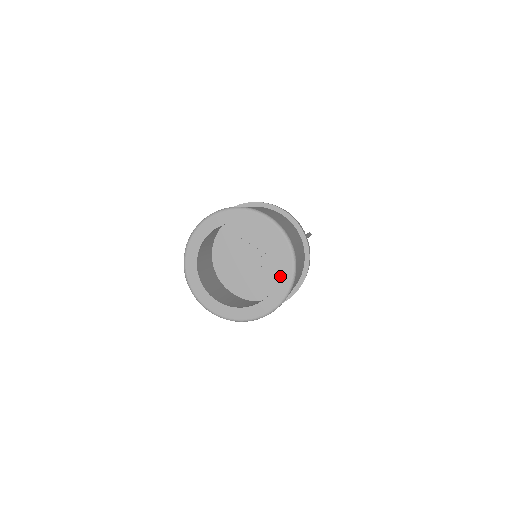
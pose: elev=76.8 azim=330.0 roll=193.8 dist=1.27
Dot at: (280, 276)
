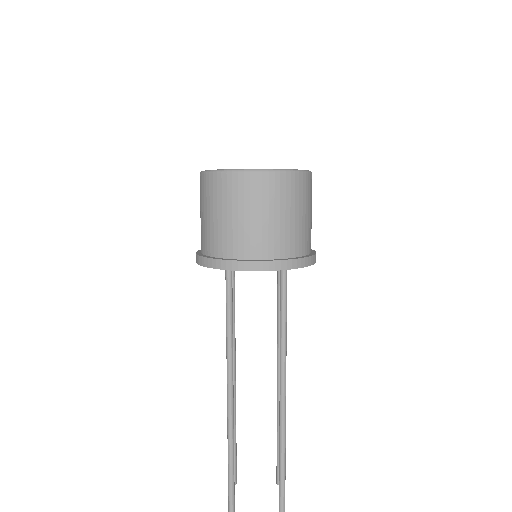
Dot at: occluded
